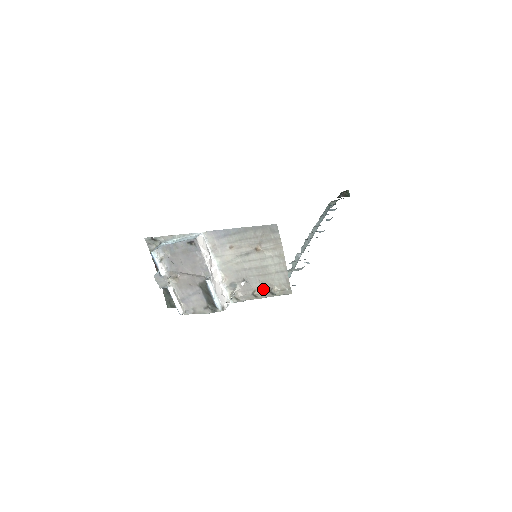
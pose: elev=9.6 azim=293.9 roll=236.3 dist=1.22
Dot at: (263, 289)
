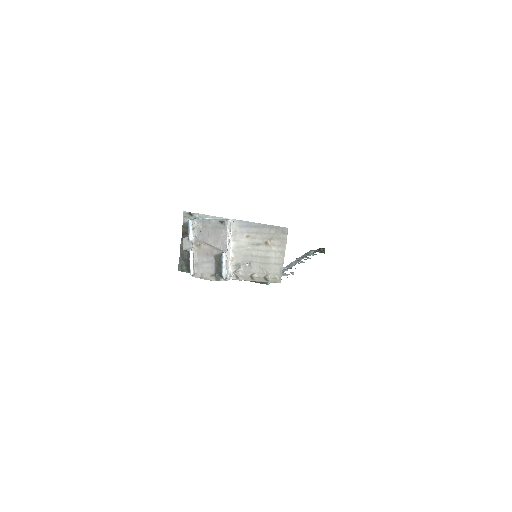
Dot at: (260, 274)
